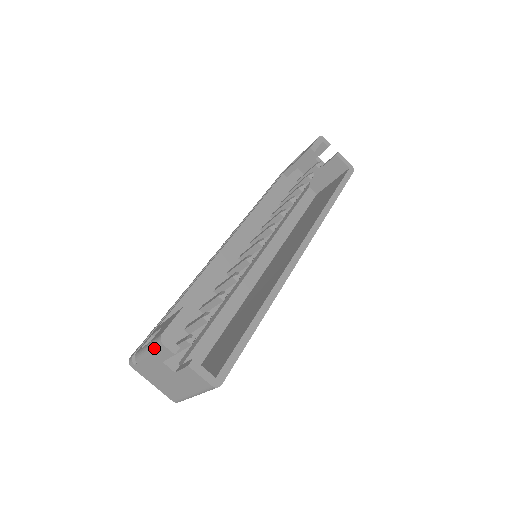
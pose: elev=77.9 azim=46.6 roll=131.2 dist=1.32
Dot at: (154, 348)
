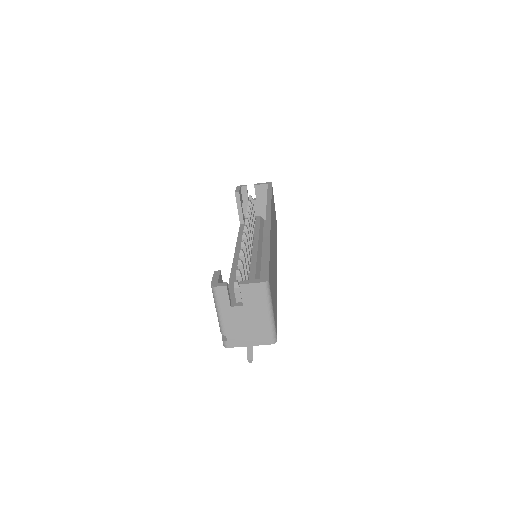
Dot at: (217, 300)
